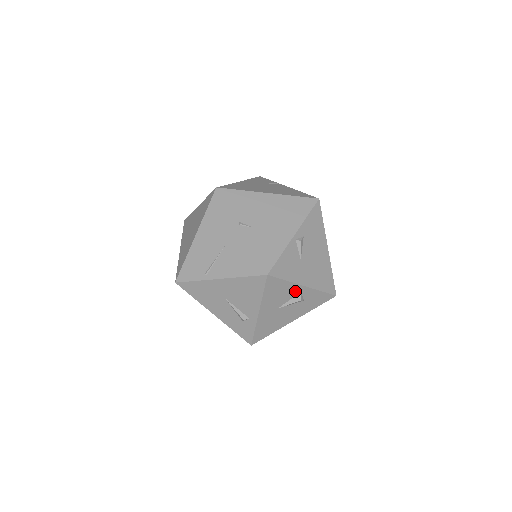
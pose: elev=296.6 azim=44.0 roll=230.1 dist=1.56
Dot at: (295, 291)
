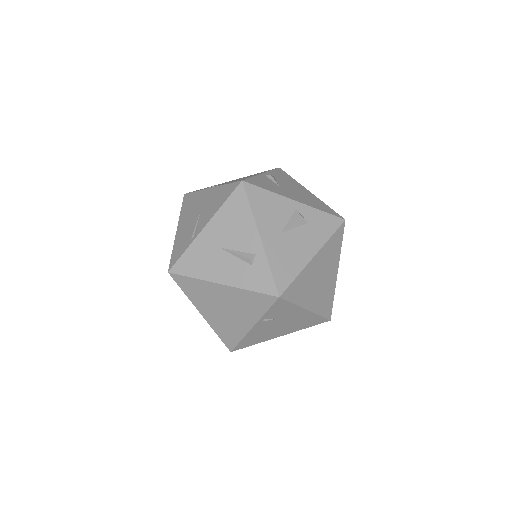
Dot at: (288, 208)
